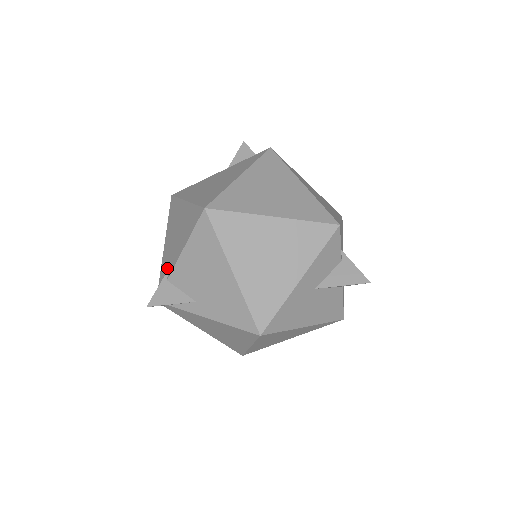
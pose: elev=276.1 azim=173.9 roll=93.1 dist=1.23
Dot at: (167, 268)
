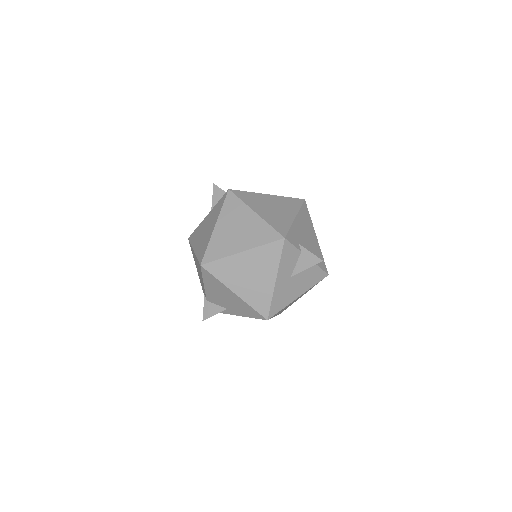
Dot at: occluded
